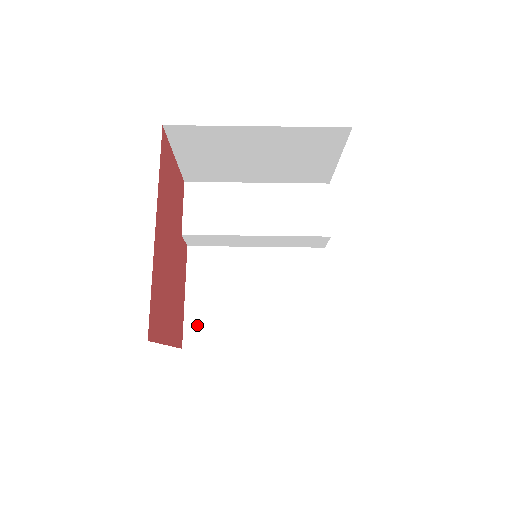
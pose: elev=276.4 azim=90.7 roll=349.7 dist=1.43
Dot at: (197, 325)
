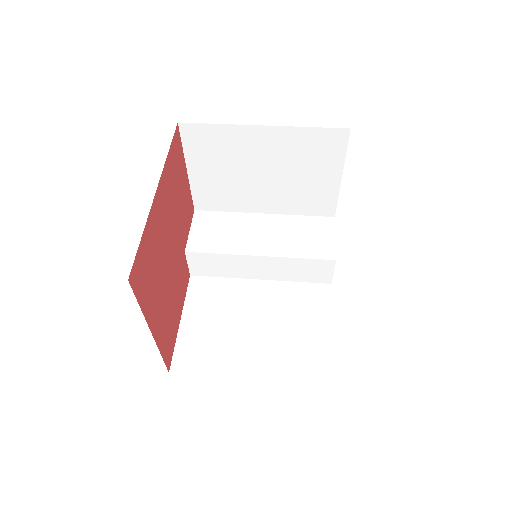
Dot at: (189, 349)
